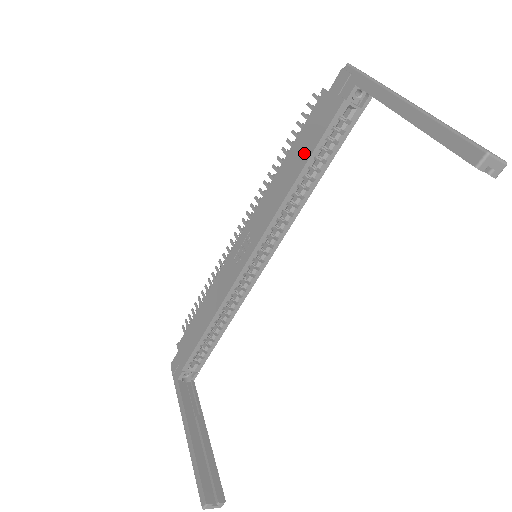
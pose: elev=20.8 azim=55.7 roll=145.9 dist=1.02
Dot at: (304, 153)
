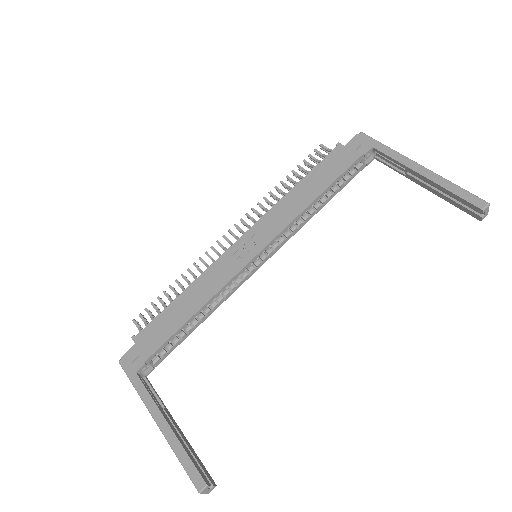
Dot at: (323, 182)
